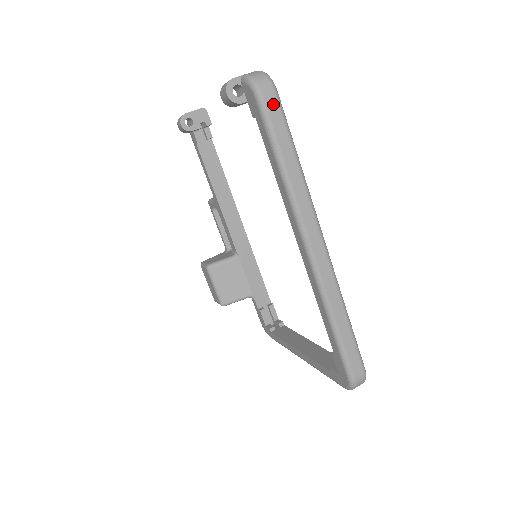
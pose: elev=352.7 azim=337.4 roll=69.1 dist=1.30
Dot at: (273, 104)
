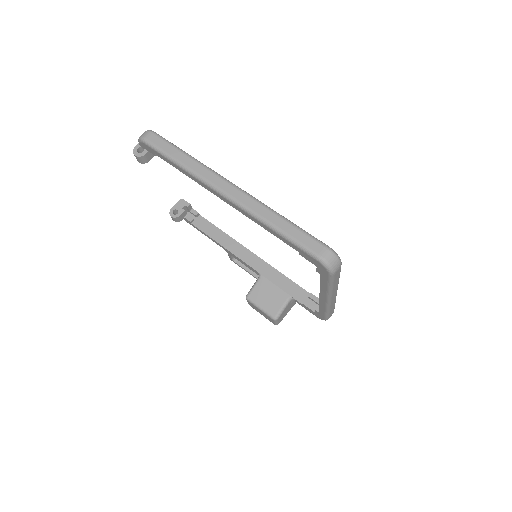
Dot at: (154, 139)
